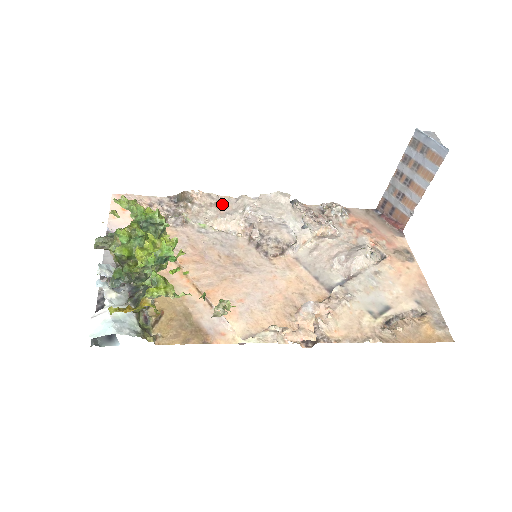
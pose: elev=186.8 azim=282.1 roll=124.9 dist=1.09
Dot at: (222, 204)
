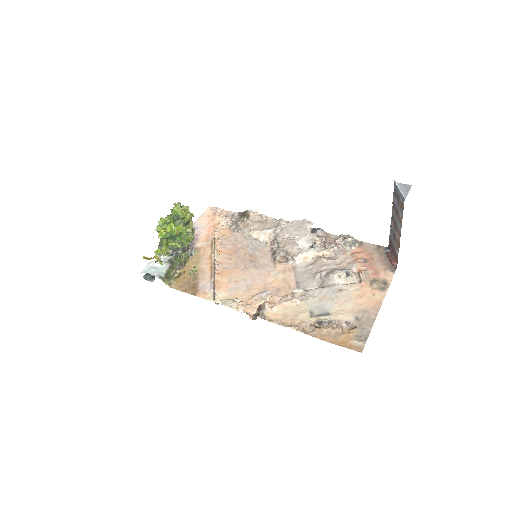
Dot at: (266, 222)
